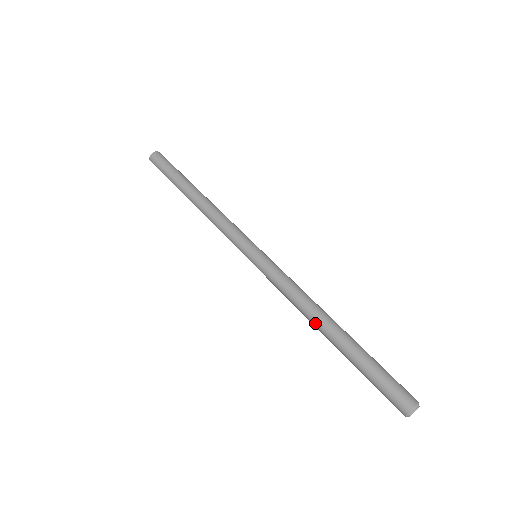
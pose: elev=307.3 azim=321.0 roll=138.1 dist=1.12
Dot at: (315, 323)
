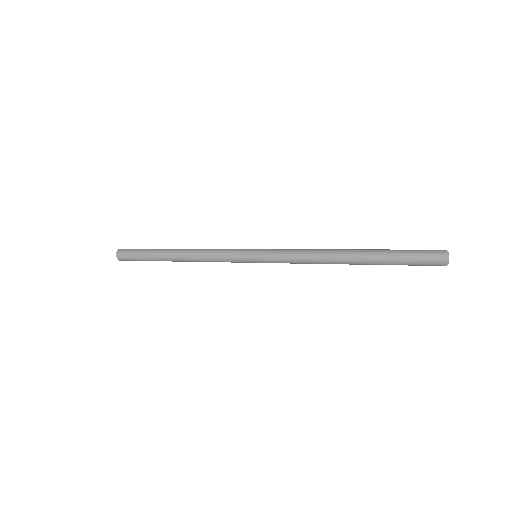
Dot at: (336, 261)
